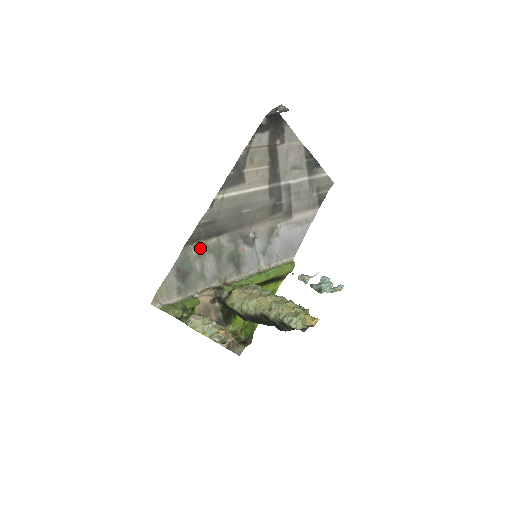
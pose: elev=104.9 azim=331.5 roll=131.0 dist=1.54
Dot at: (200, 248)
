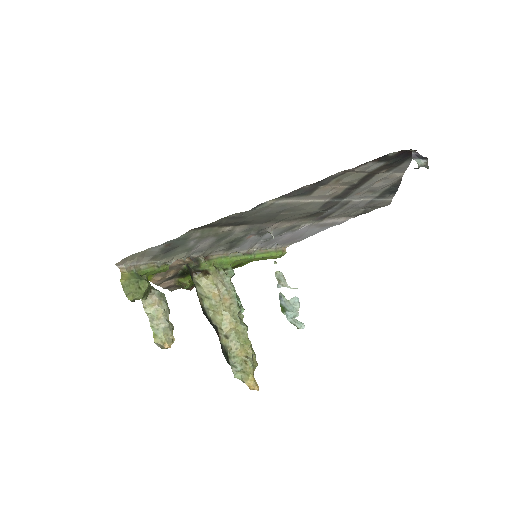
Dot at: (208, 232)
